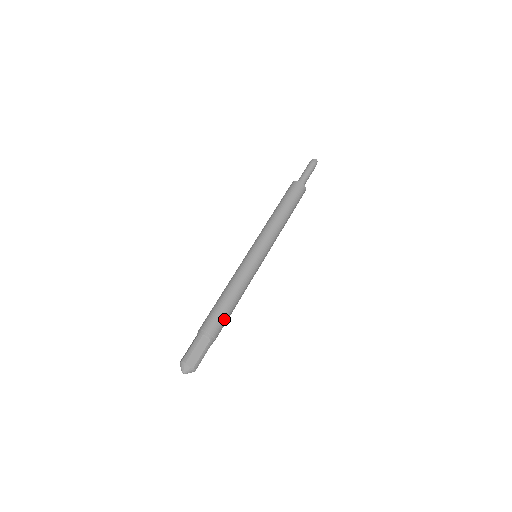
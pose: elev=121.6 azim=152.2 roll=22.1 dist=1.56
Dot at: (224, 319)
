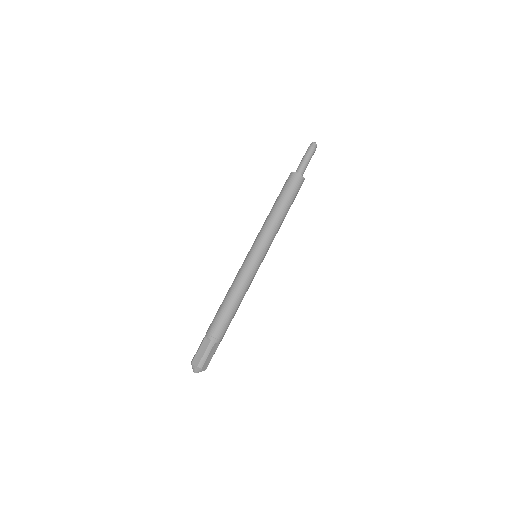
Dot at: occluded
